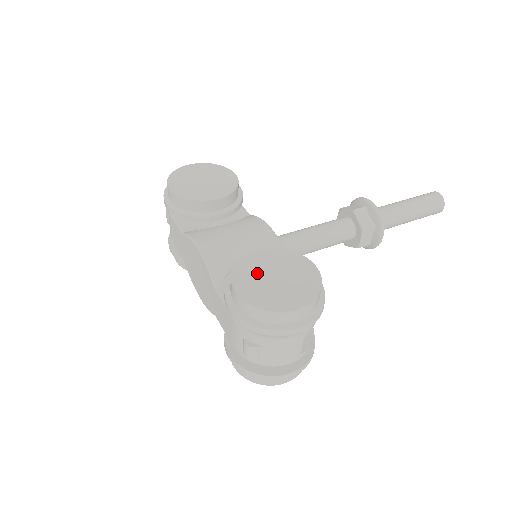
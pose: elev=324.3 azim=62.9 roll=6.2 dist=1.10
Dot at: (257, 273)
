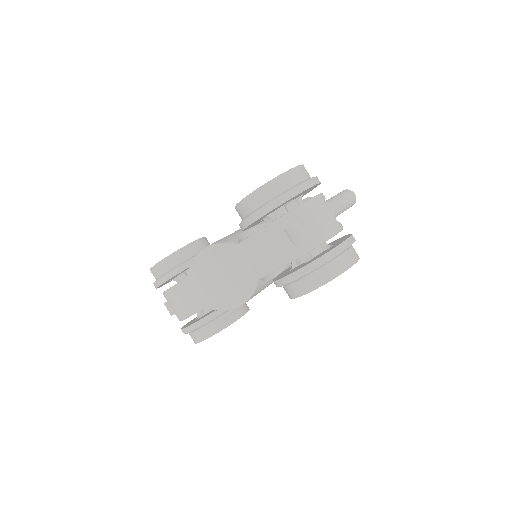
Dot at: occluded
